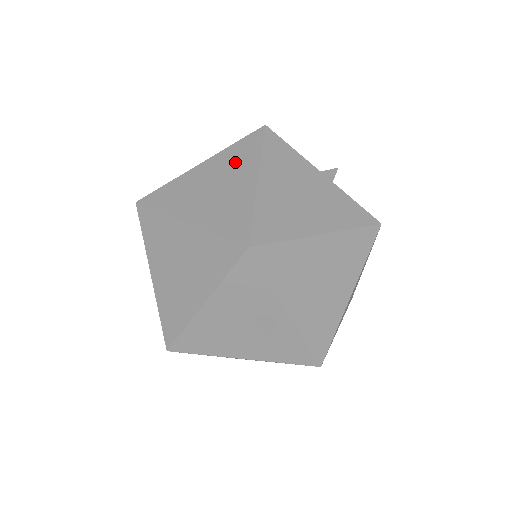
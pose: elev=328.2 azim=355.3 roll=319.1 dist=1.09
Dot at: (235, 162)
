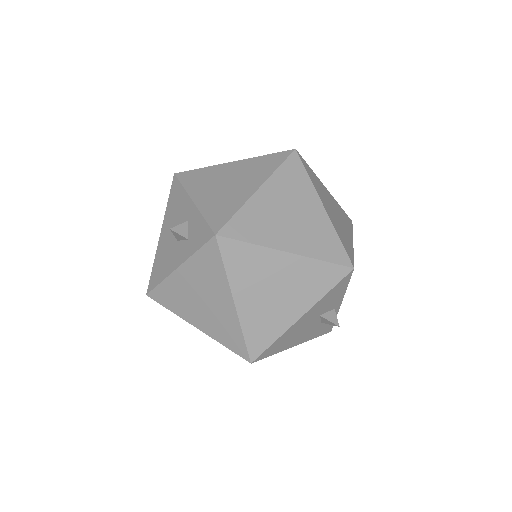
Dot at: (293, 188)
